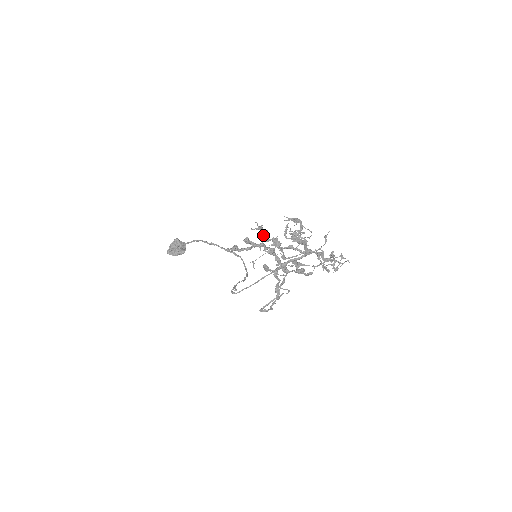
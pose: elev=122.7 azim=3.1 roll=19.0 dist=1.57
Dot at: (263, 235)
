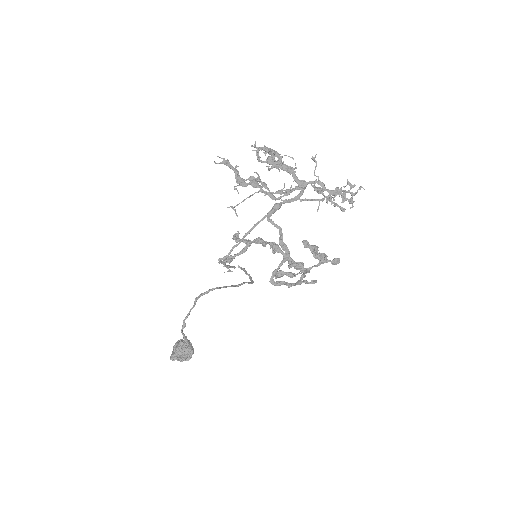
Dot at: (235, 176)
